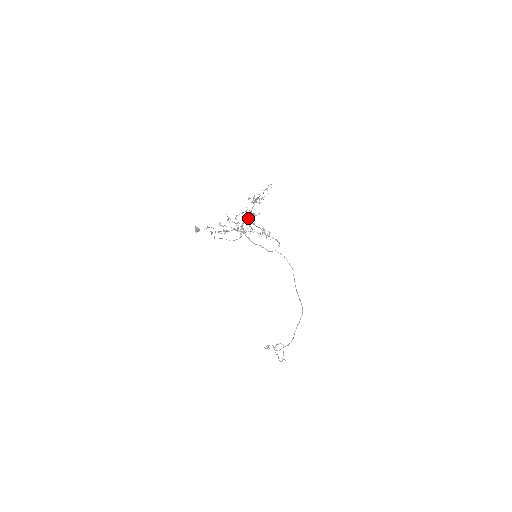
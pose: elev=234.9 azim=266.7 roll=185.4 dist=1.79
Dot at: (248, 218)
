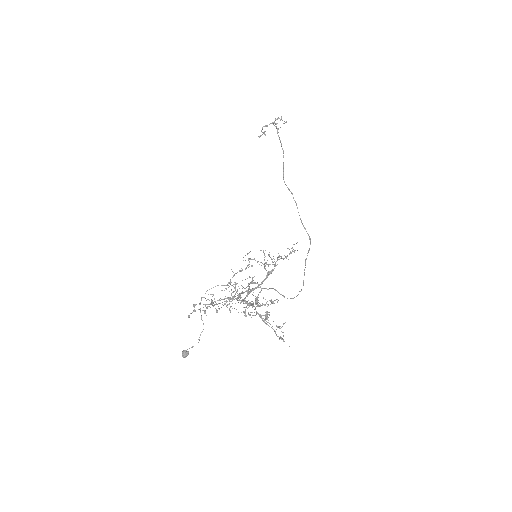
Dot at: occluded
